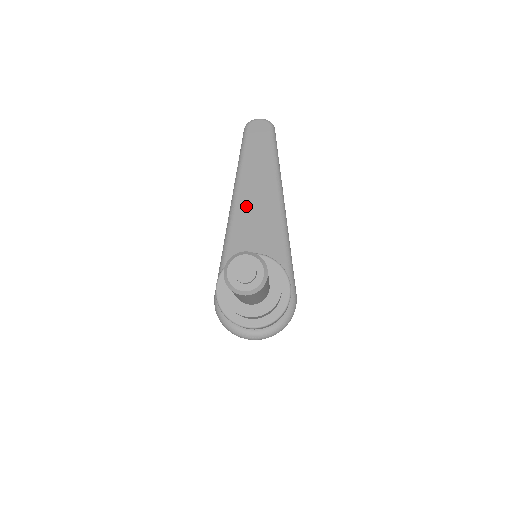
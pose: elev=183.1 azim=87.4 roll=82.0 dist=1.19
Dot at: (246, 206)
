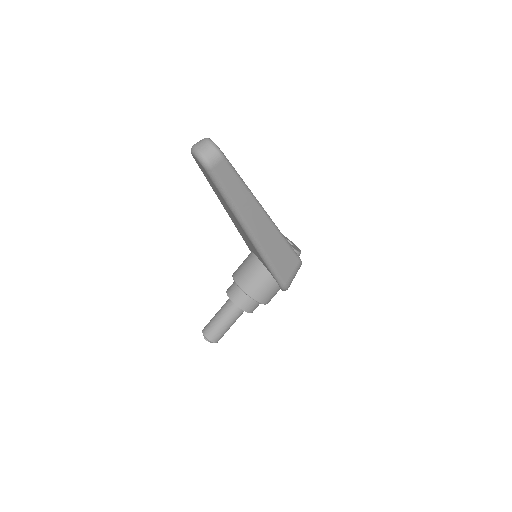
Dot at: (235, 224)
